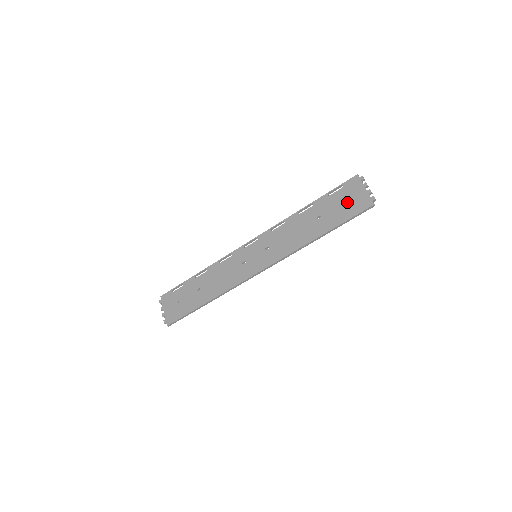
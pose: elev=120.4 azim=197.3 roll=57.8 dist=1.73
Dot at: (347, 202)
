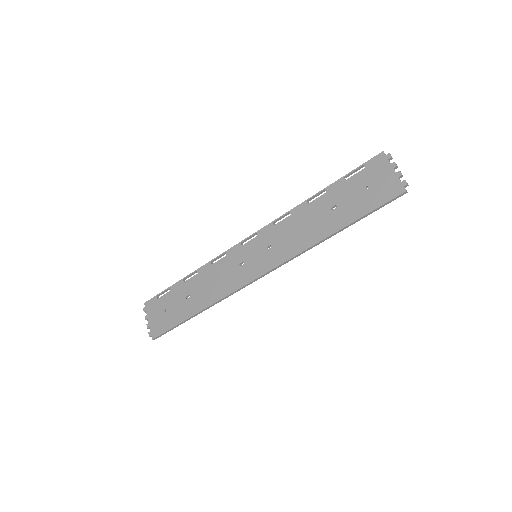
Dot at: (370, 188)
